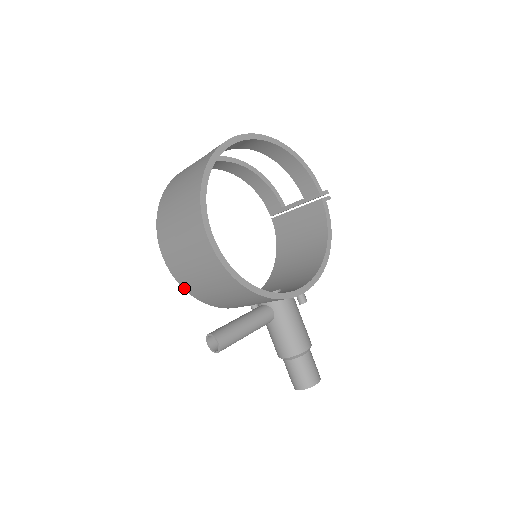
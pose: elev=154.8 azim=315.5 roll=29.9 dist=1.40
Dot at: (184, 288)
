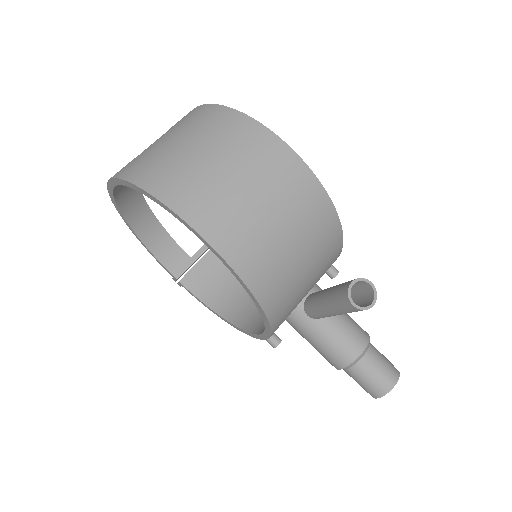
Dot at: (247, 282)
